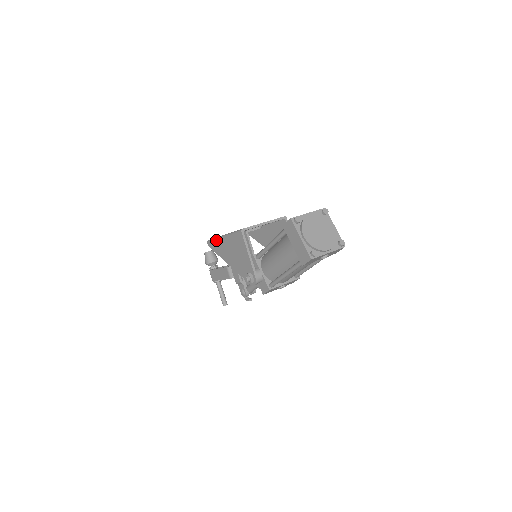
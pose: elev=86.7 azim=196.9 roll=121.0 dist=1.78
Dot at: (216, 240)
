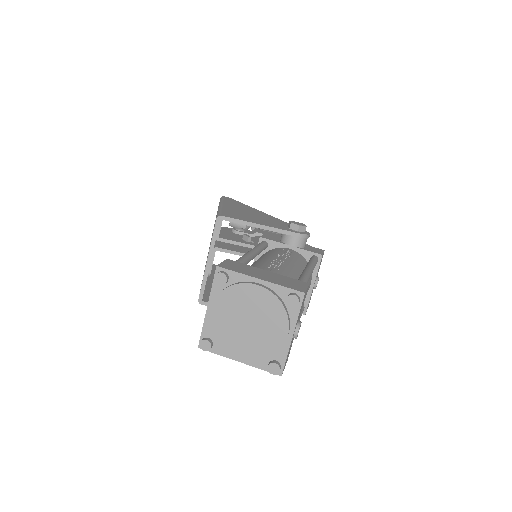
Dot at: occluded
